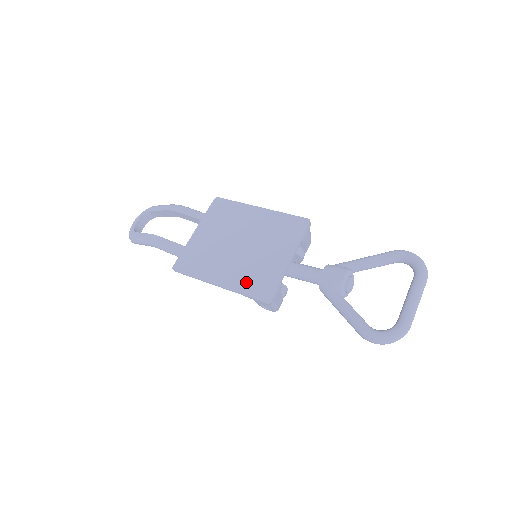
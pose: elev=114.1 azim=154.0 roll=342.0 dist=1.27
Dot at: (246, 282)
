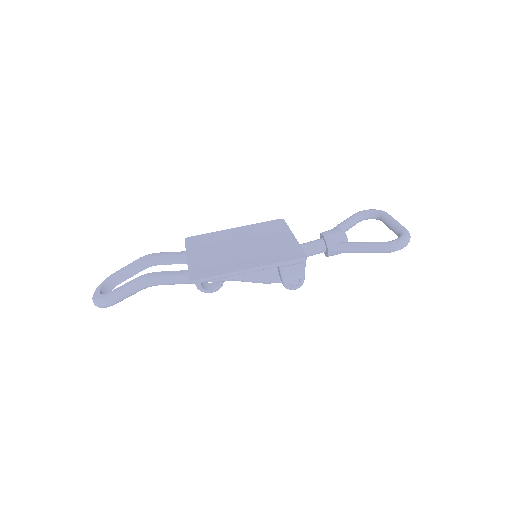
Dot at: (273, 257)
